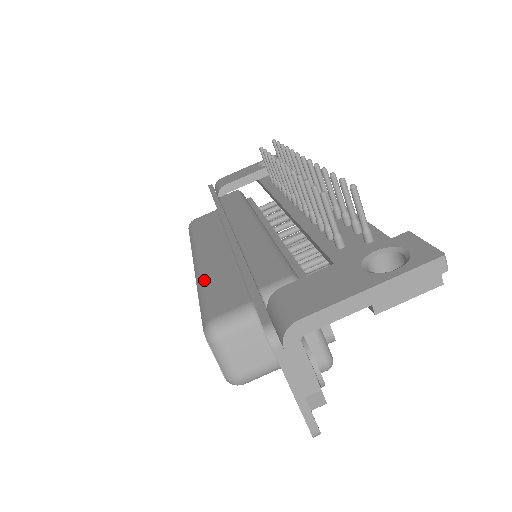
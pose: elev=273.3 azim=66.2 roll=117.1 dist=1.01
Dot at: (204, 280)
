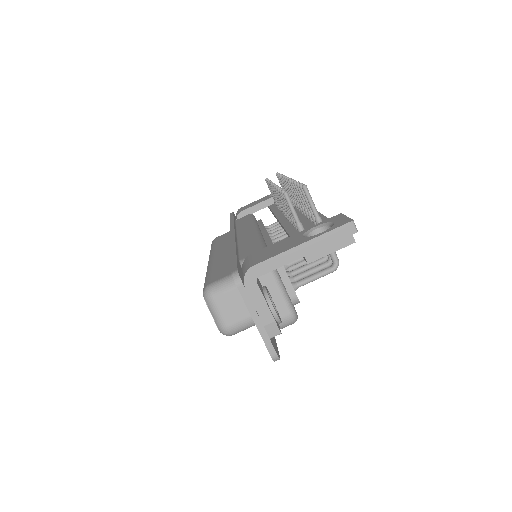
Dot at: (211, 267)
